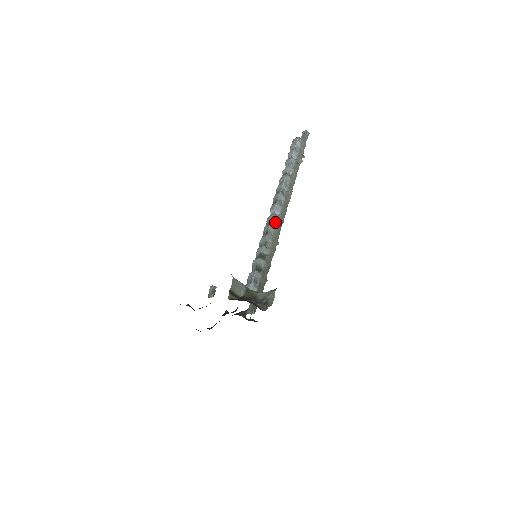
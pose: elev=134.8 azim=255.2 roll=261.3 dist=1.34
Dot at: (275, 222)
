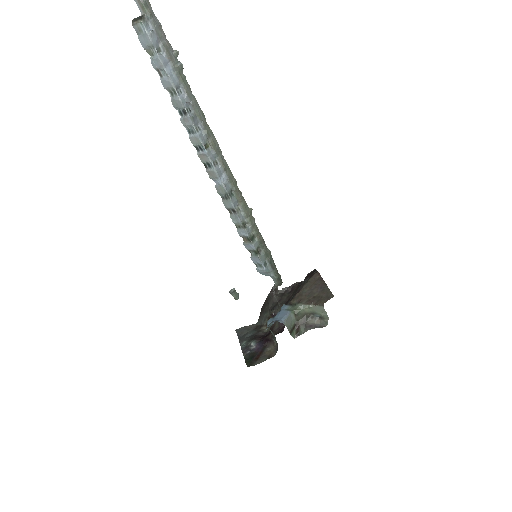
Dot at: (231, 192)
